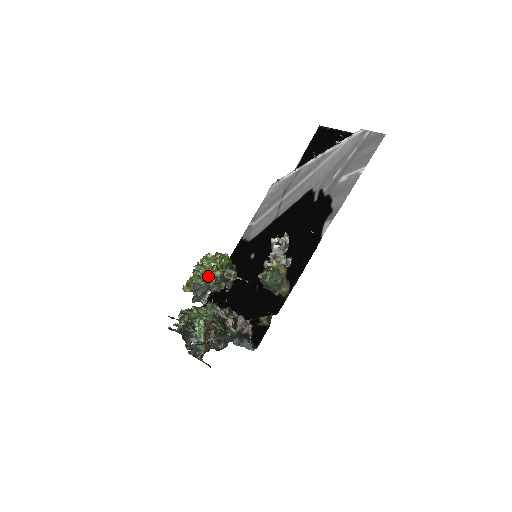
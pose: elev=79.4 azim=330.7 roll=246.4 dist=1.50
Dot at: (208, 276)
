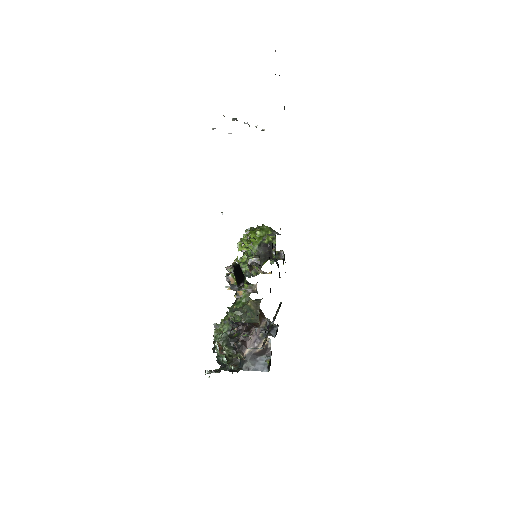
Dot at: occluded
